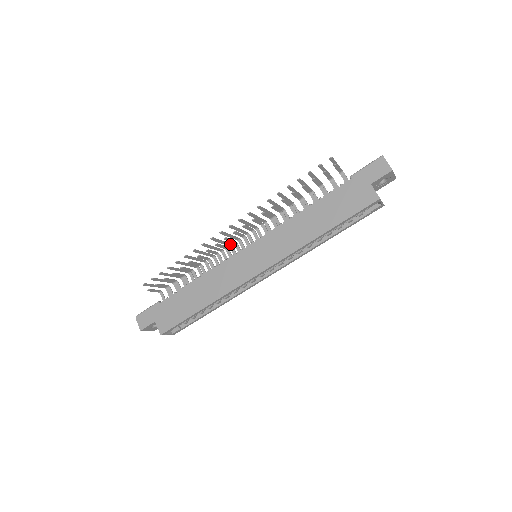
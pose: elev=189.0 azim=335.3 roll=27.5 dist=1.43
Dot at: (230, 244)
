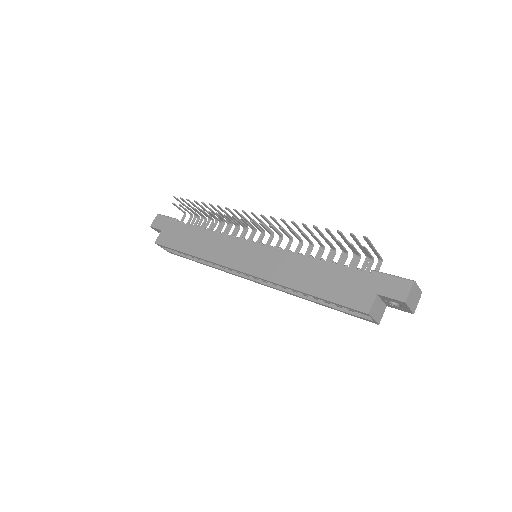
Dot at: (255, 228)
